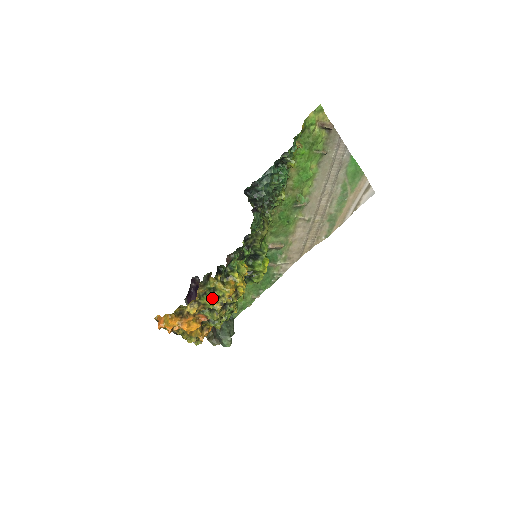
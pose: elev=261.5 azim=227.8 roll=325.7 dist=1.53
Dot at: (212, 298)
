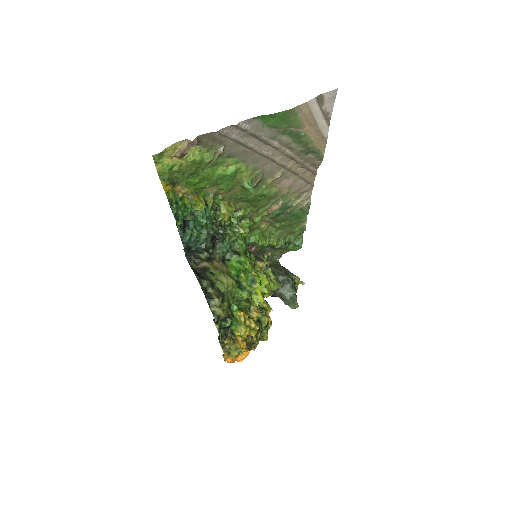
Dot at: occluded
